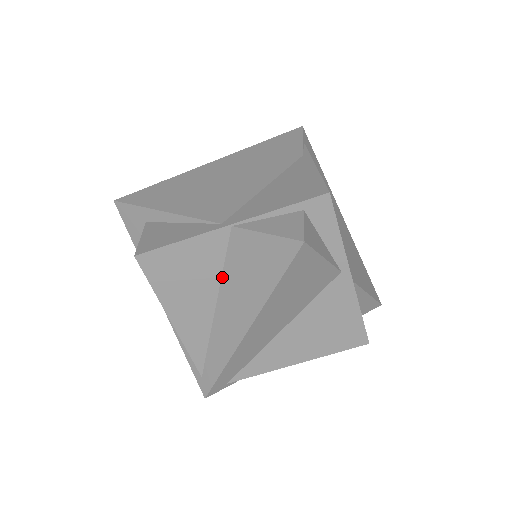
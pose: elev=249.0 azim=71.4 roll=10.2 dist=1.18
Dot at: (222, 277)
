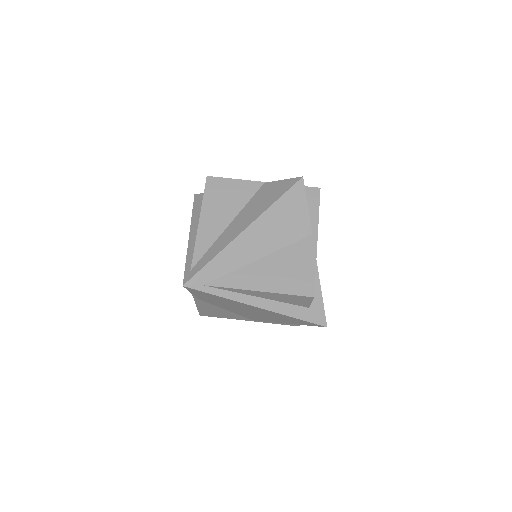
Dot at: (244, 207)
